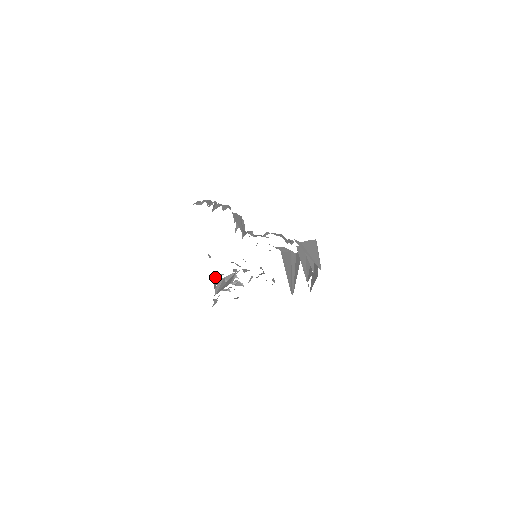
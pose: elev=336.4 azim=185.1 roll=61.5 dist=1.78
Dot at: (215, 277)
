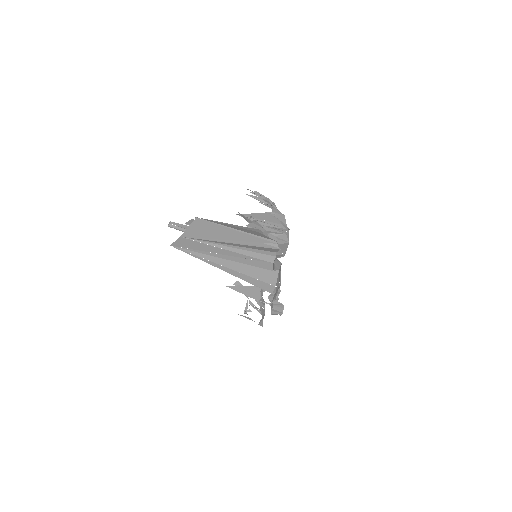
Dot at: occluded
